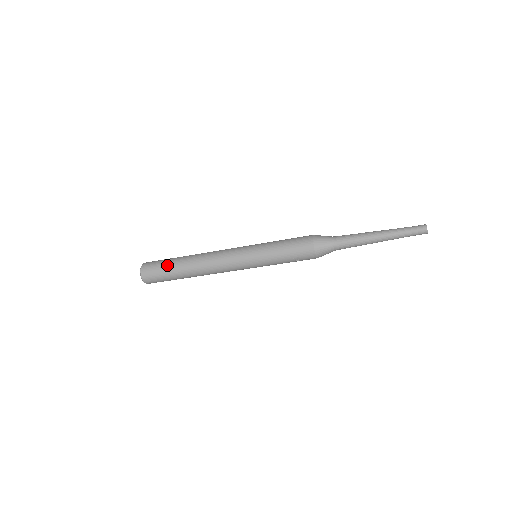
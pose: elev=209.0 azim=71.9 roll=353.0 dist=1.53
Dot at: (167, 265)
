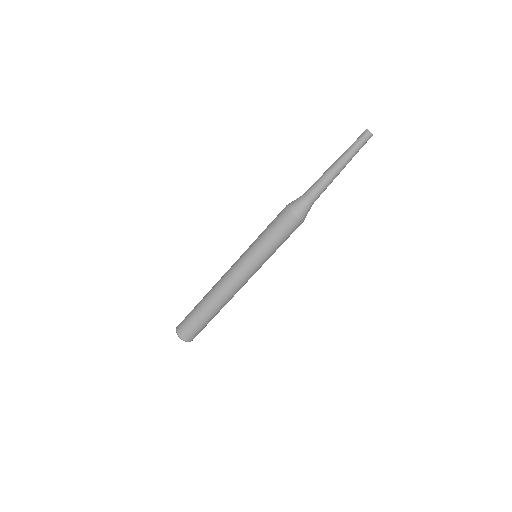
Dot at: occluded
